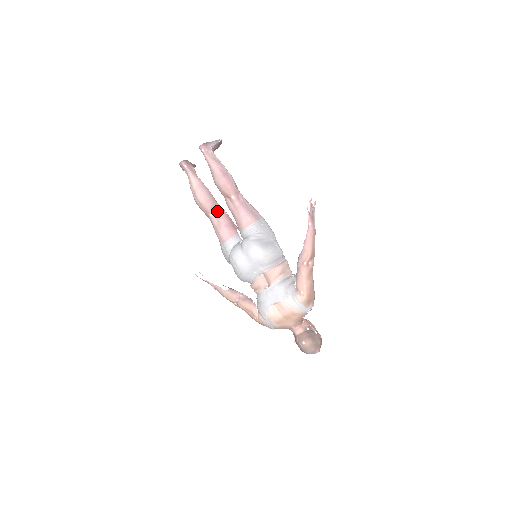
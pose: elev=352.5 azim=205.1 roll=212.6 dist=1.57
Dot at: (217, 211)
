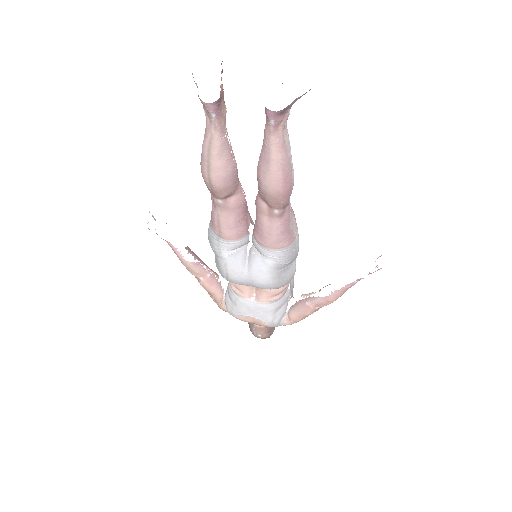
Dot at: (234, 201)
